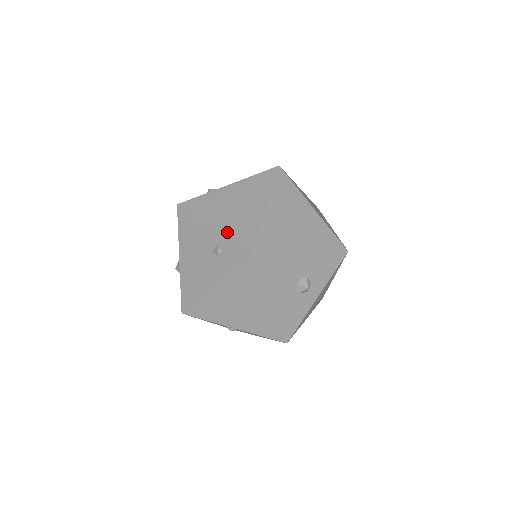
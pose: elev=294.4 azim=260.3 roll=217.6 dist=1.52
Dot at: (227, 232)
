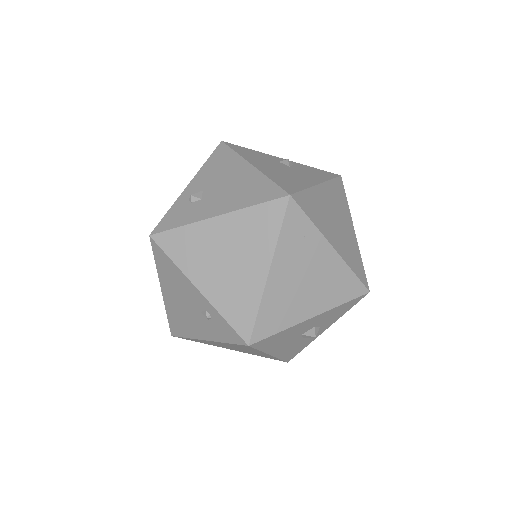
Dot at: (218, 302)
